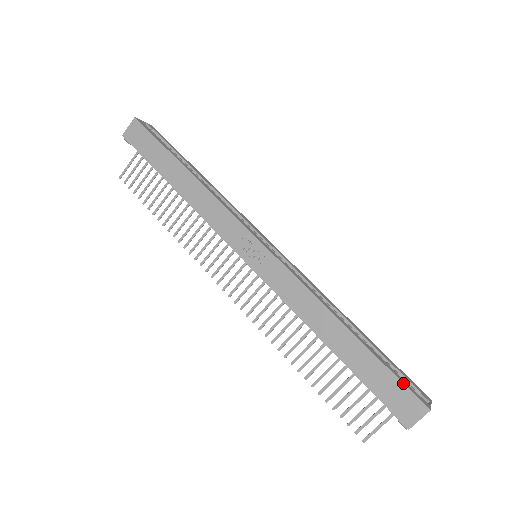
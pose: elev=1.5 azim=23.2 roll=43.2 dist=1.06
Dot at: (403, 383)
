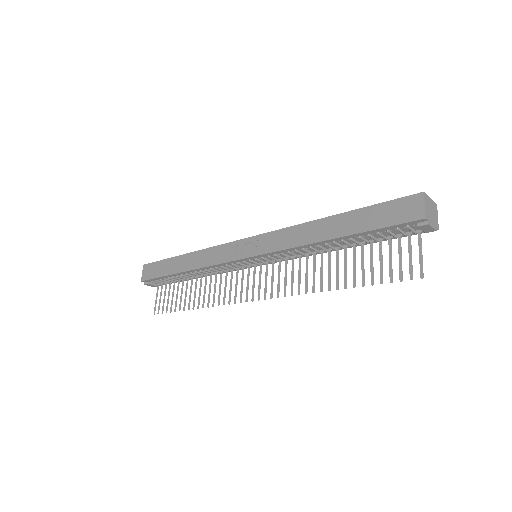
Dot at: (392, 200)
